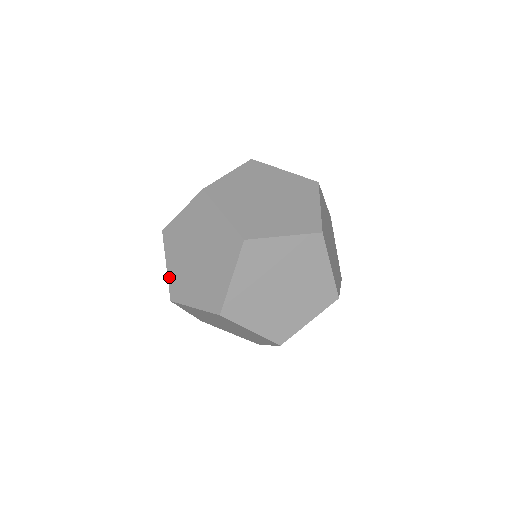
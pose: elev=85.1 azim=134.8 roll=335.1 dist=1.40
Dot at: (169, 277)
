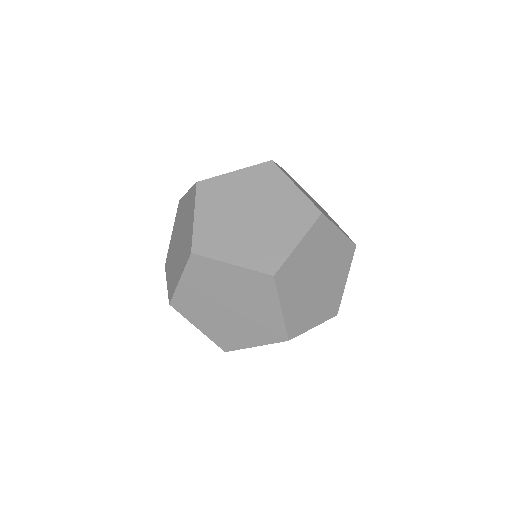
Dot at: (178, 290)
